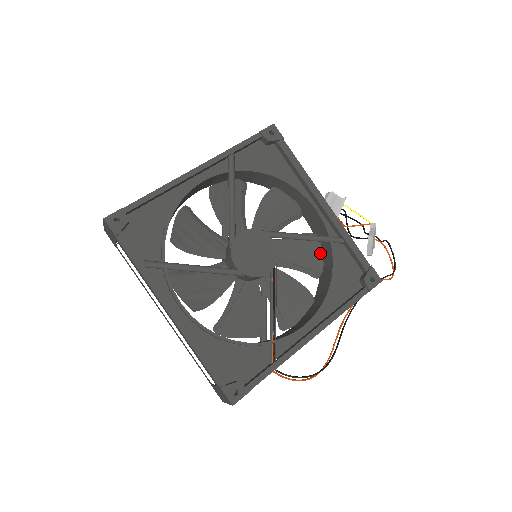
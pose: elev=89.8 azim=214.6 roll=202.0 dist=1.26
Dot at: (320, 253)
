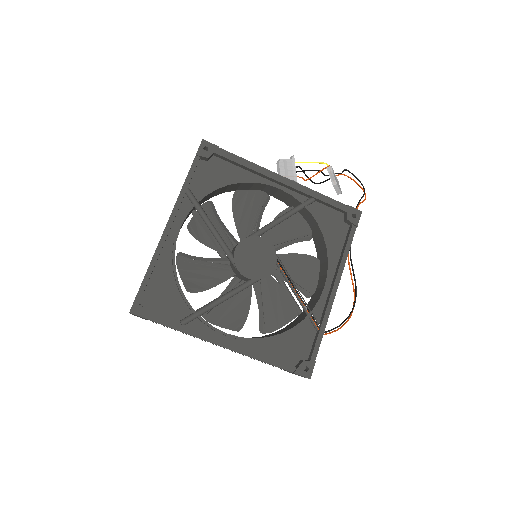
Dot at: (302, 219)
